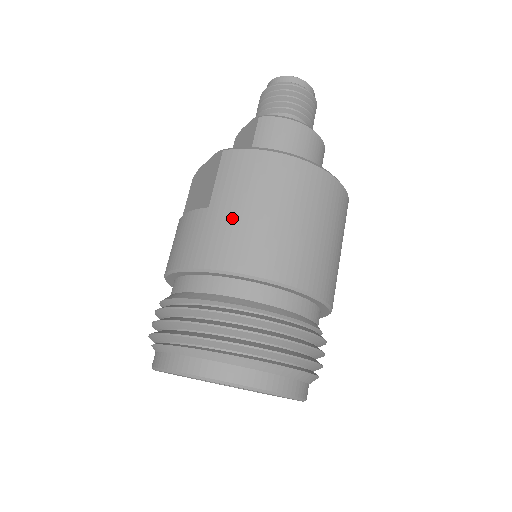
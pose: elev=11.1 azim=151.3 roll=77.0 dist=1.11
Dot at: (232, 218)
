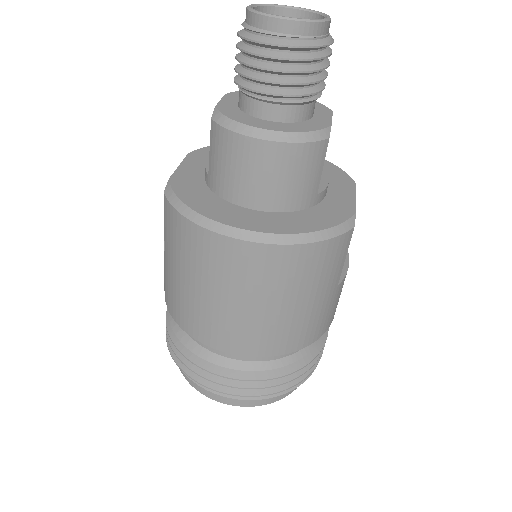
Dot at: (174, 280)
